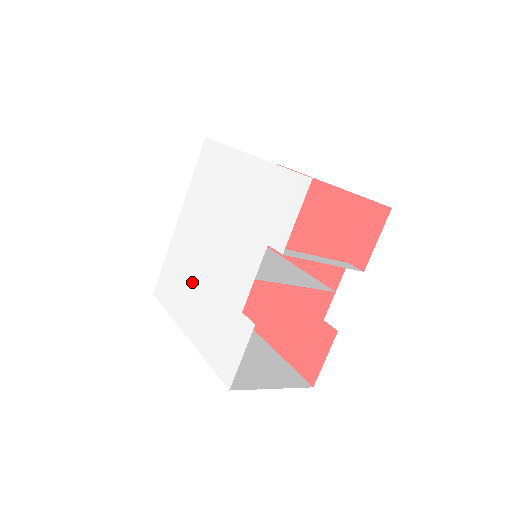
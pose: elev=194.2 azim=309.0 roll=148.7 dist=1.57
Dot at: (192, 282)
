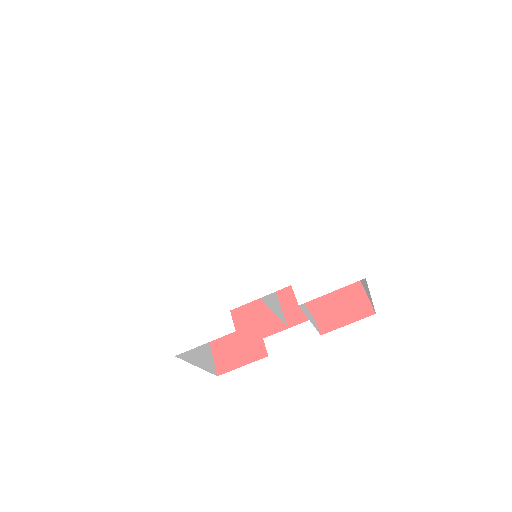
Dot at: (196, 238)
